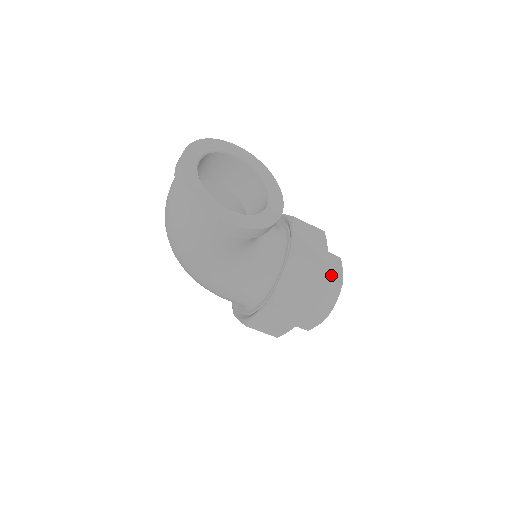
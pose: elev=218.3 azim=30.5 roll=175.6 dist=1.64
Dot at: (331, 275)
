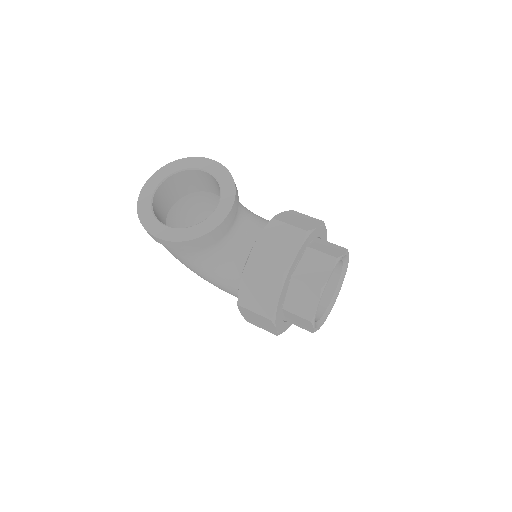
Dot at: (309, 278)
